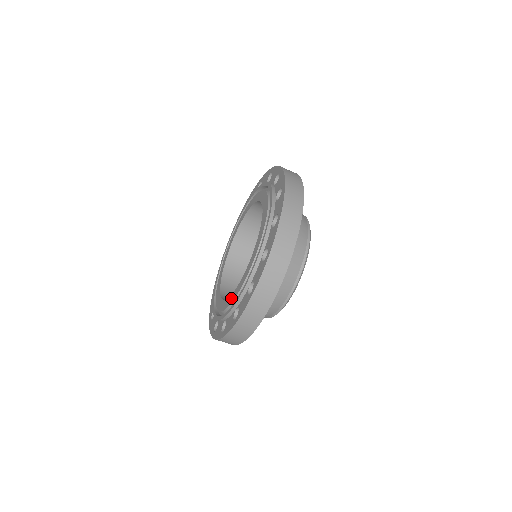
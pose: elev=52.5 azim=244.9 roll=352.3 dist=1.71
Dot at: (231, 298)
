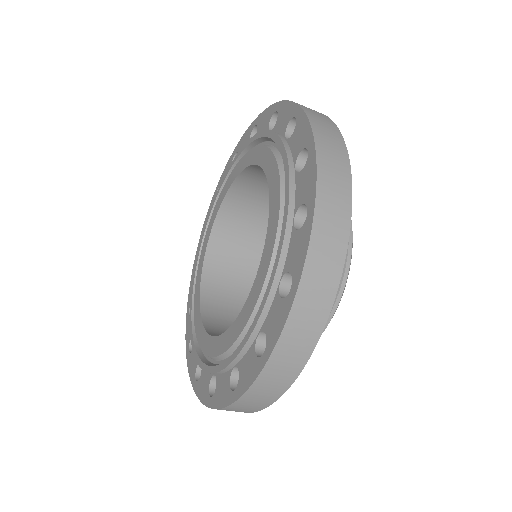
Dot at: (222, 342)
